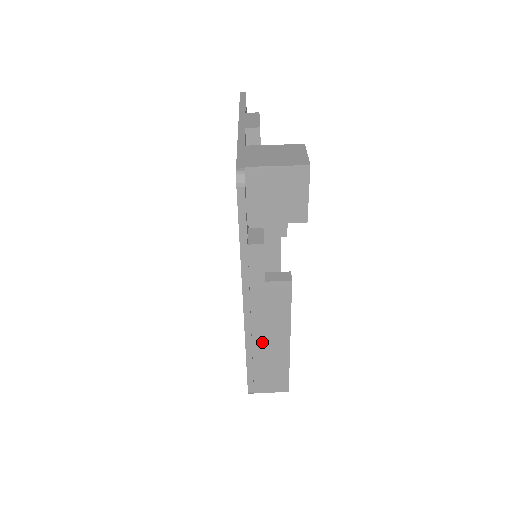
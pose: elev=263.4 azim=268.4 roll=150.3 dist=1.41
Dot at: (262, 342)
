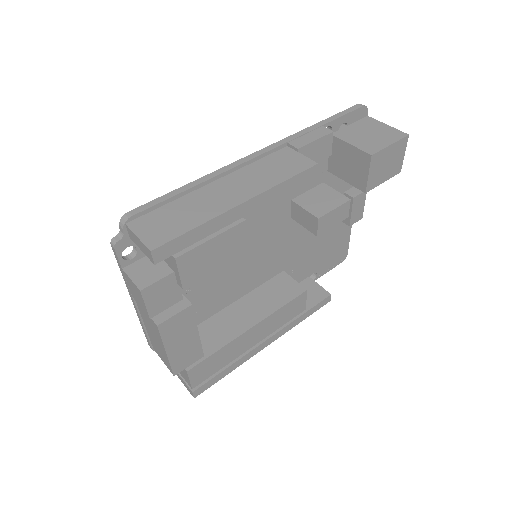
Dot at: (223, 186)
